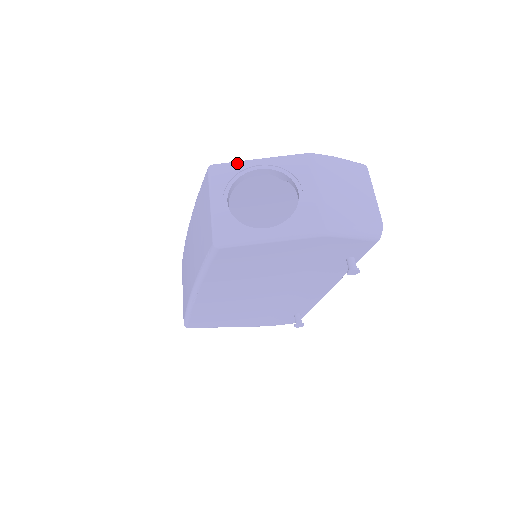
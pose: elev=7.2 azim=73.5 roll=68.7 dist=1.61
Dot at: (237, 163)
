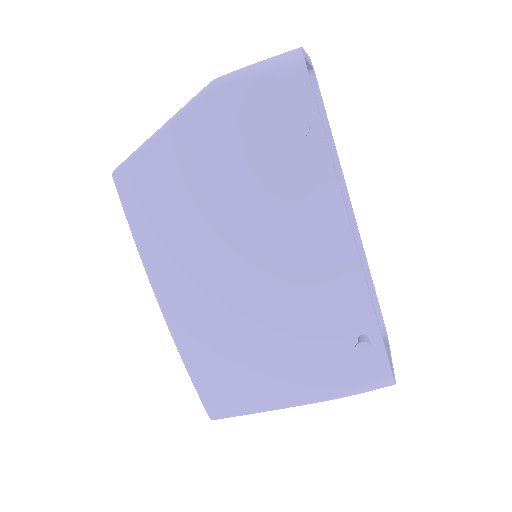
Dot at: occluded
